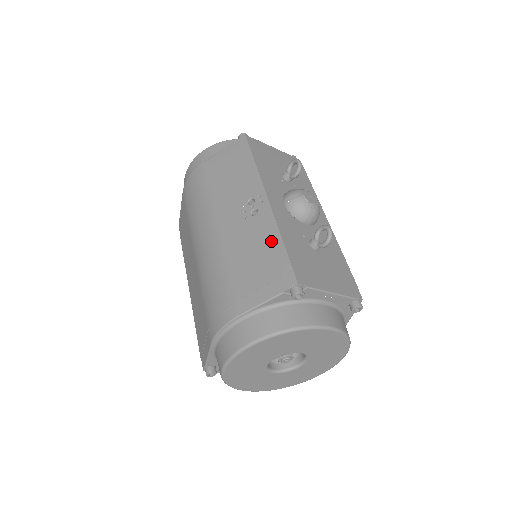
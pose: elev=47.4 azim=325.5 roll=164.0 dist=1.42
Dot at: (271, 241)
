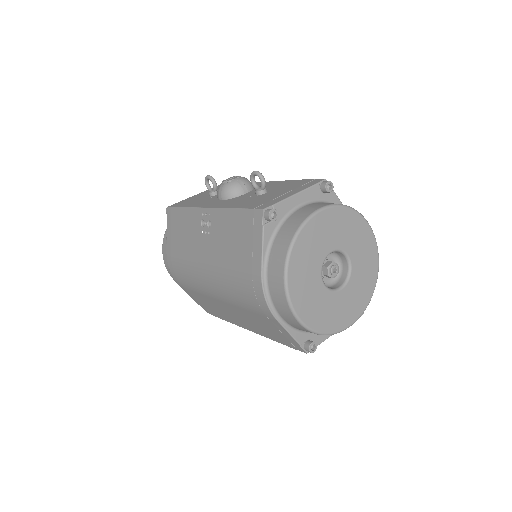
Dot at: (230, 219)
